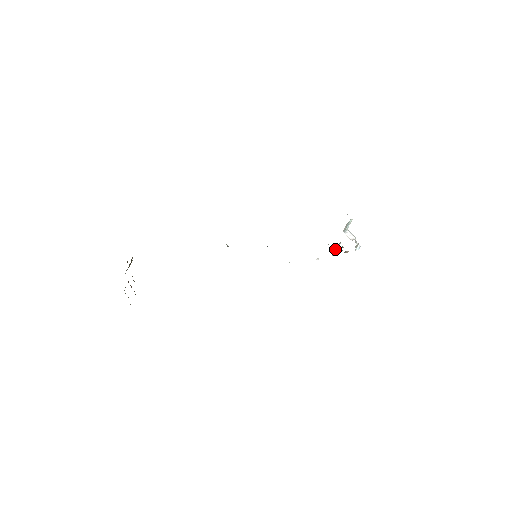
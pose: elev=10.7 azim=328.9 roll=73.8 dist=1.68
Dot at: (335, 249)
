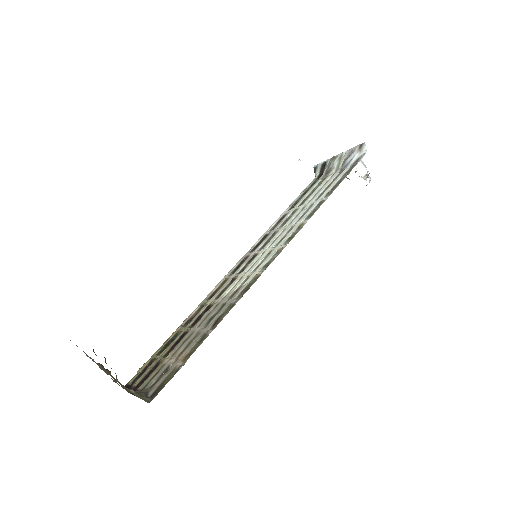
Dot at: occluded
